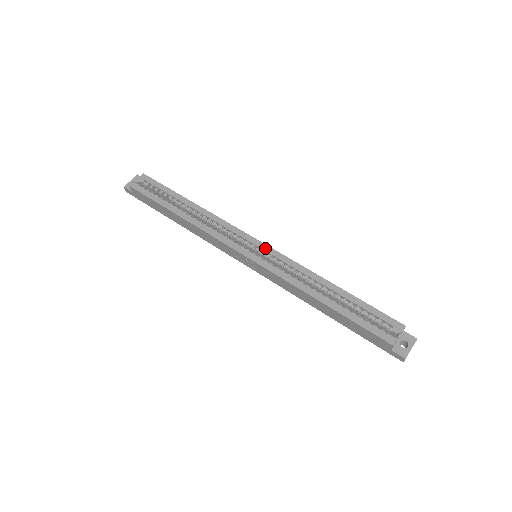
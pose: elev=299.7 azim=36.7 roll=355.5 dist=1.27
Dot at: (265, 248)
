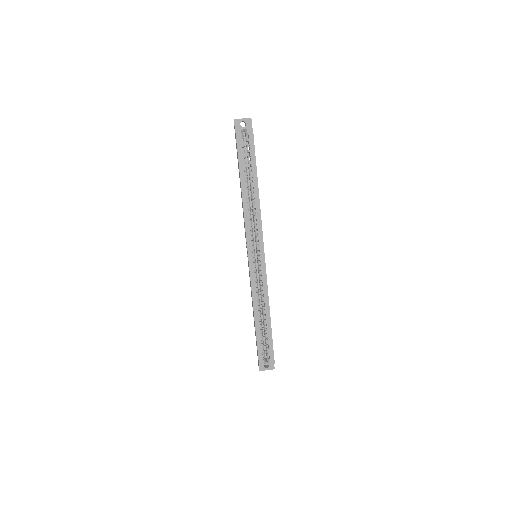
Dot at: (262, 262)
